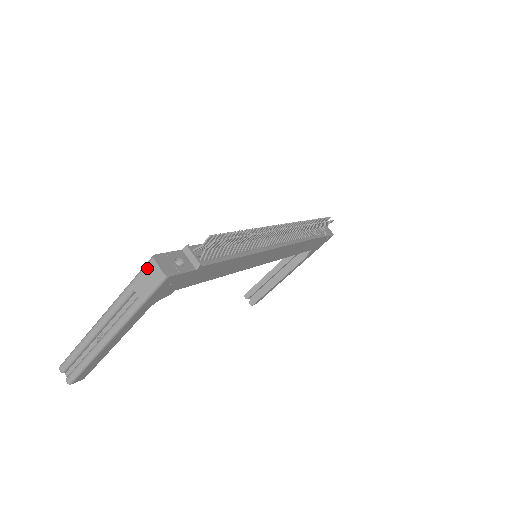
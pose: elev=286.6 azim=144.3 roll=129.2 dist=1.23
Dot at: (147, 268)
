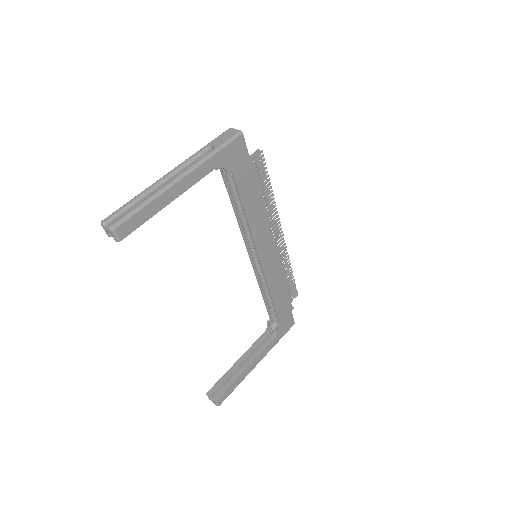
Dot at: (224, 133)
